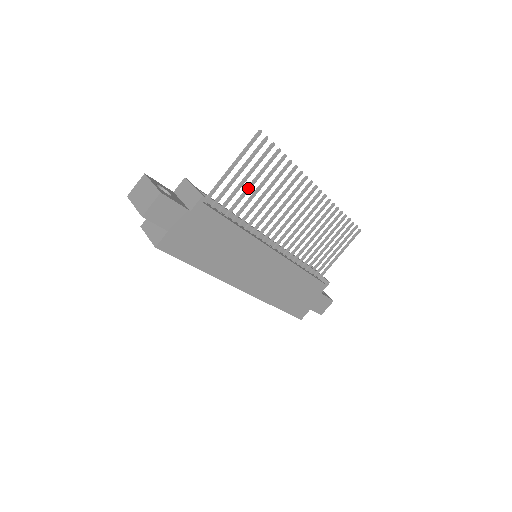
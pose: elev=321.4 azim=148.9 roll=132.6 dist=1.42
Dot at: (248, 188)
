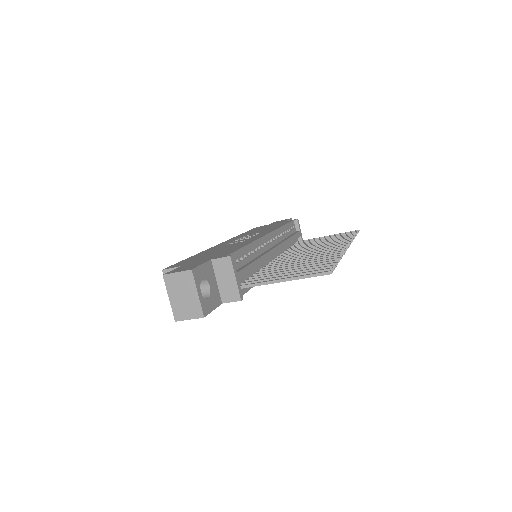
Dot at: occluded
